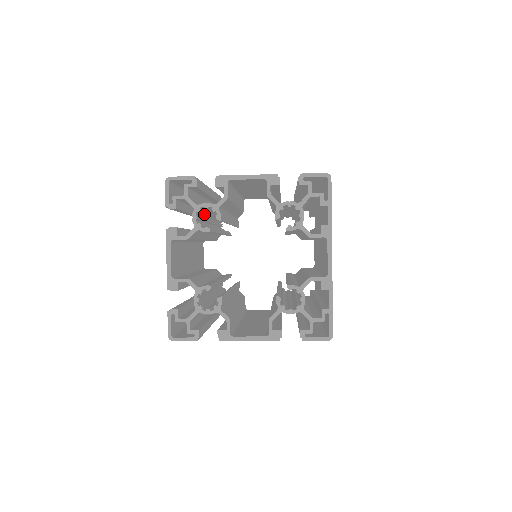
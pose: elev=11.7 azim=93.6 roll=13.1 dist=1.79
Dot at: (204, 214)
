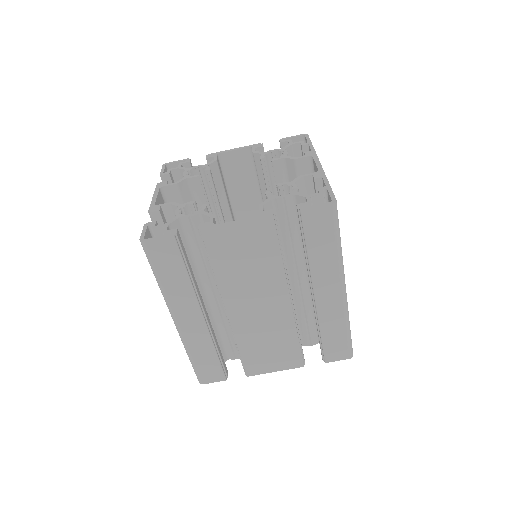
Dot at: occluded
